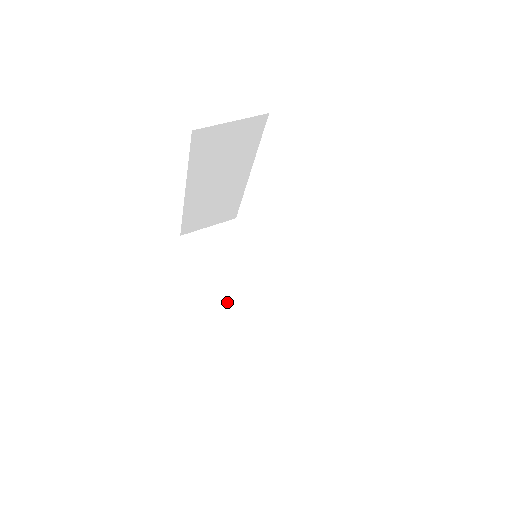
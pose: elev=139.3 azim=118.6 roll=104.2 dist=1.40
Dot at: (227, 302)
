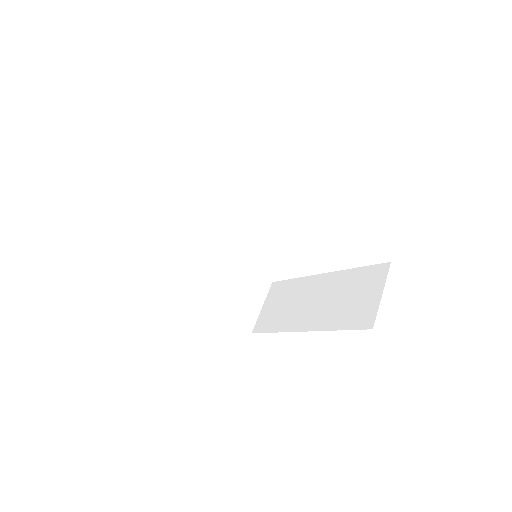
Dot at: (206, 285)
